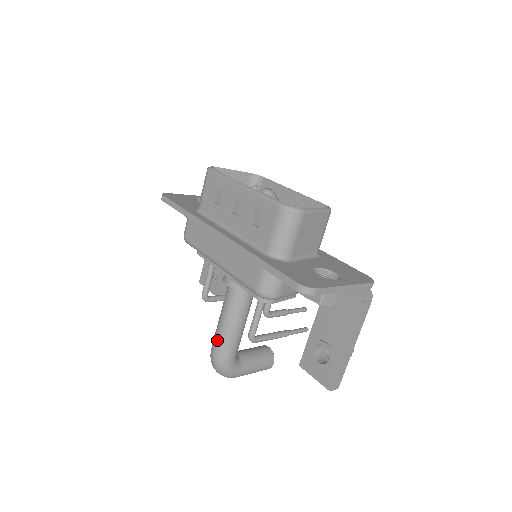
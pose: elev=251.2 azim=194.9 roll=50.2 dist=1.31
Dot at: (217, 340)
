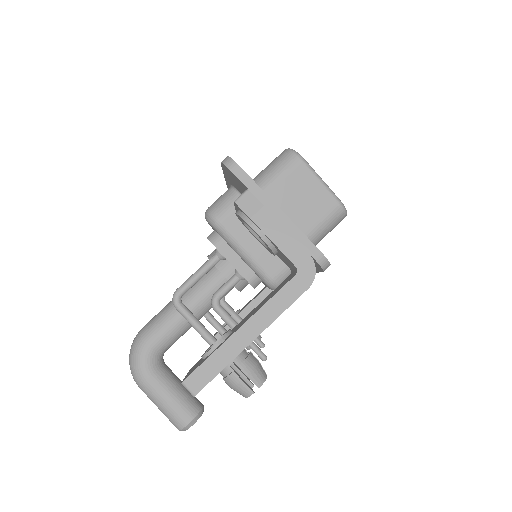
Dot at: occluded
